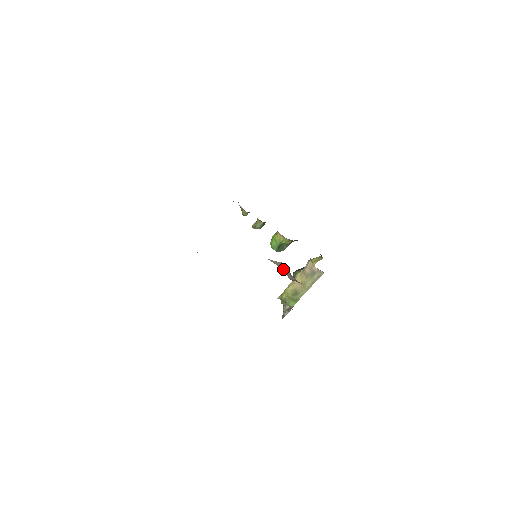
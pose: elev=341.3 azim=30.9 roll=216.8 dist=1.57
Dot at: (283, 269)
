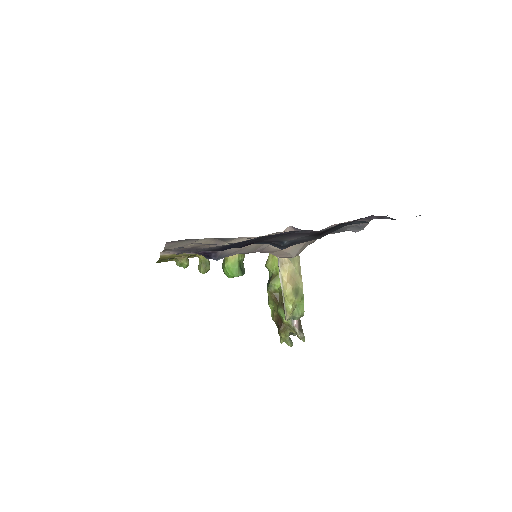
Dot at: occluded
